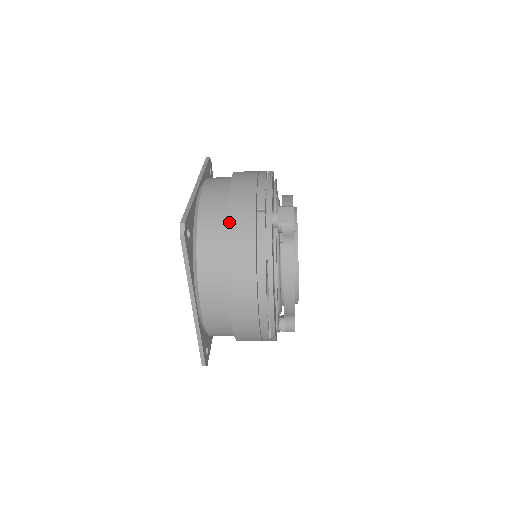
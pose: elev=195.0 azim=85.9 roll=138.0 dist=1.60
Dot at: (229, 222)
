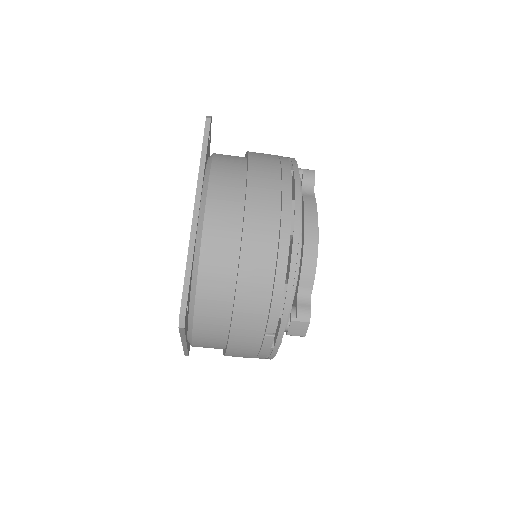
Dot at: (250, 152)
